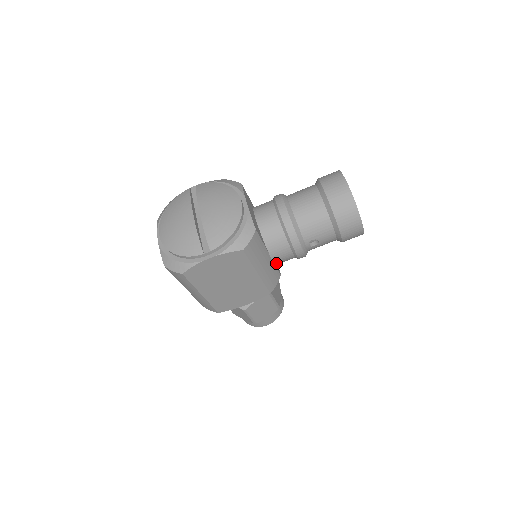
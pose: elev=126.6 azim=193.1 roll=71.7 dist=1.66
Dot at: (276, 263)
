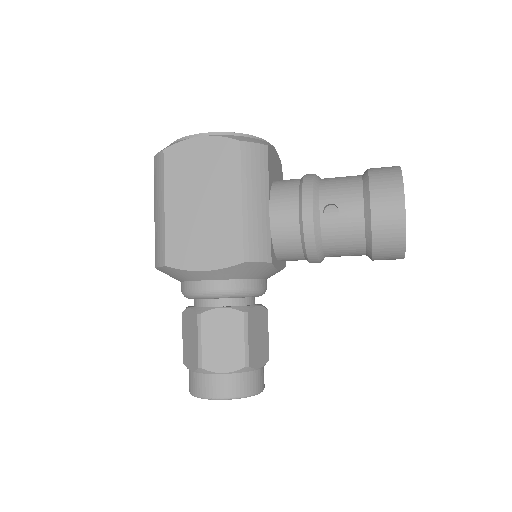
Dot at: (273, 228)
